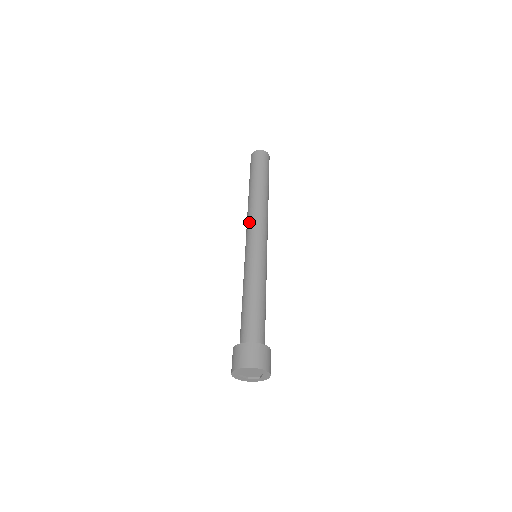
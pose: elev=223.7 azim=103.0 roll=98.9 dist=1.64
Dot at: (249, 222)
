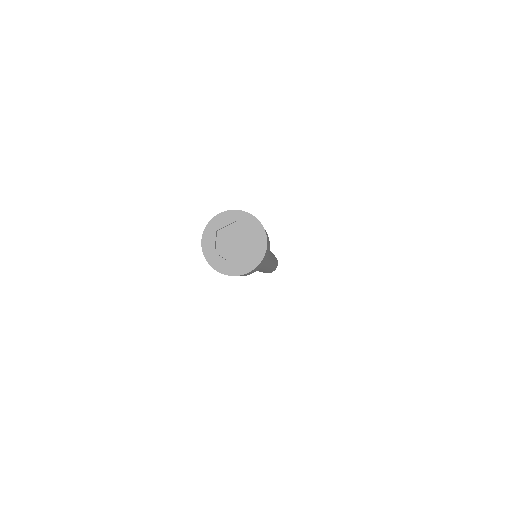
Dot at: occluded
